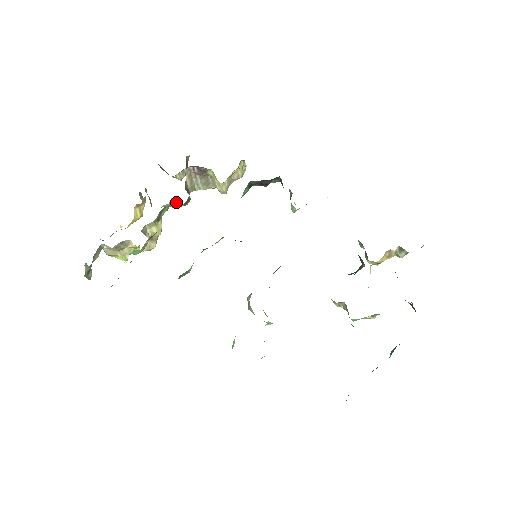
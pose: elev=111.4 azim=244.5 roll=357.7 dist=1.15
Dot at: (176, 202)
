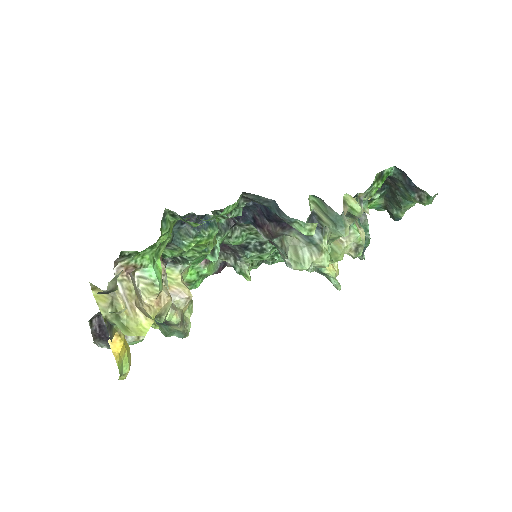
Dot at: occluded
